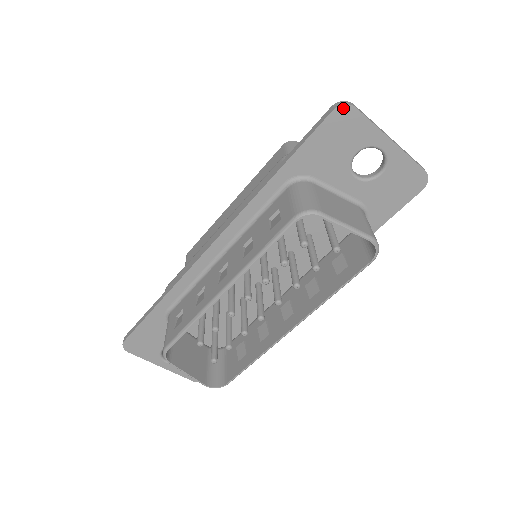
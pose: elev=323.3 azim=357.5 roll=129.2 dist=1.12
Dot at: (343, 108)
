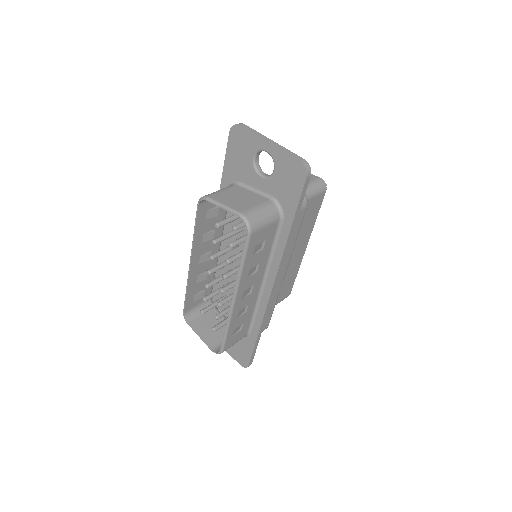
Dot at: (234, 128)
